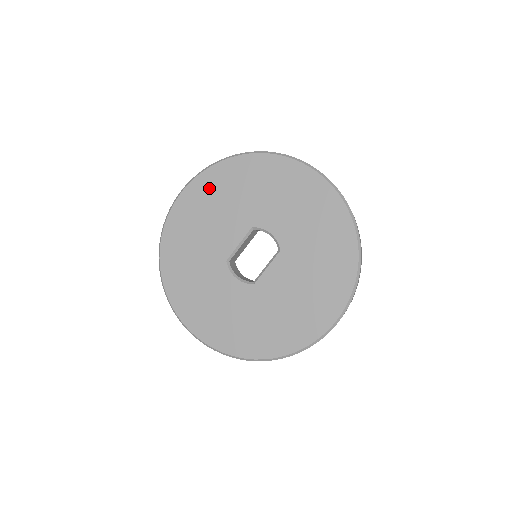
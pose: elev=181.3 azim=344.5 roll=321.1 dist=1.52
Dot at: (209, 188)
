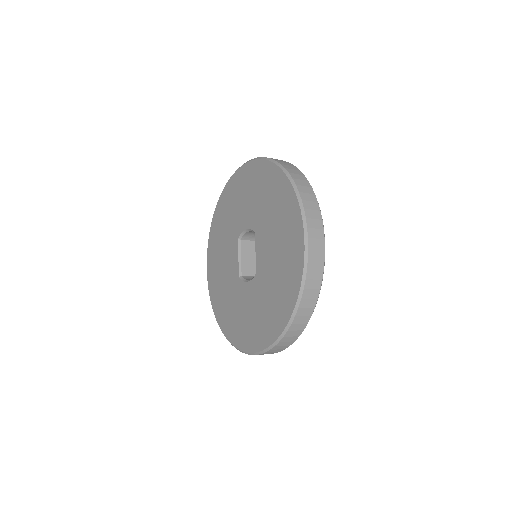
Dot at: (214, 245)
